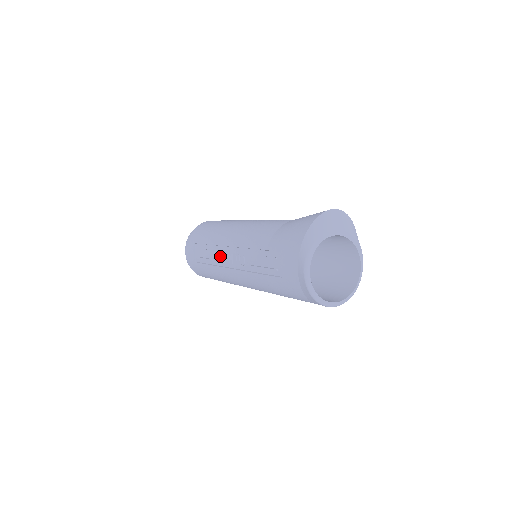
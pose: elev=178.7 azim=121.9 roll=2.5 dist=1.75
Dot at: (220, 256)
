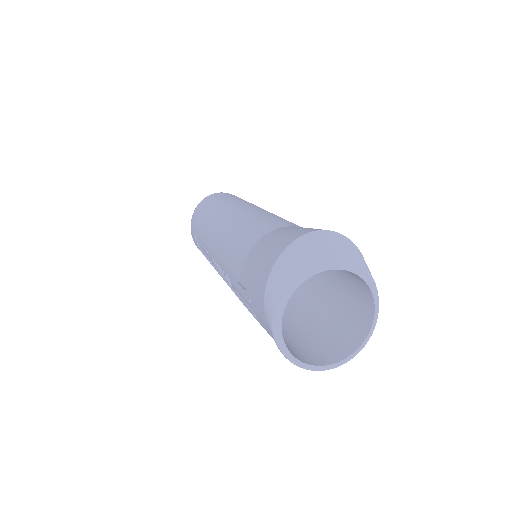
Dot at: occluded
